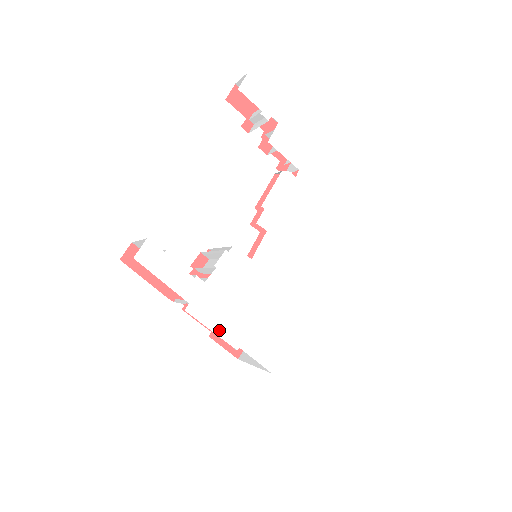
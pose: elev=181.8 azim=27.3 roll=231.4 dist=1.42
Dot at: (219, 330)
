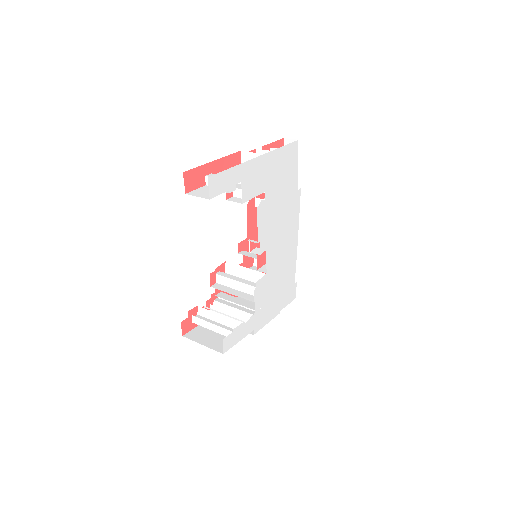
Dot at: (269, 319)
